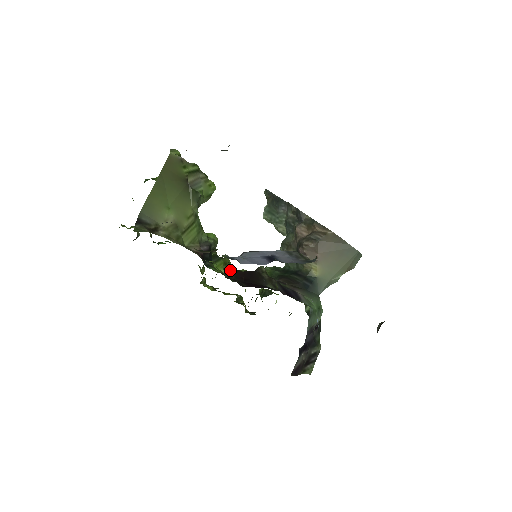
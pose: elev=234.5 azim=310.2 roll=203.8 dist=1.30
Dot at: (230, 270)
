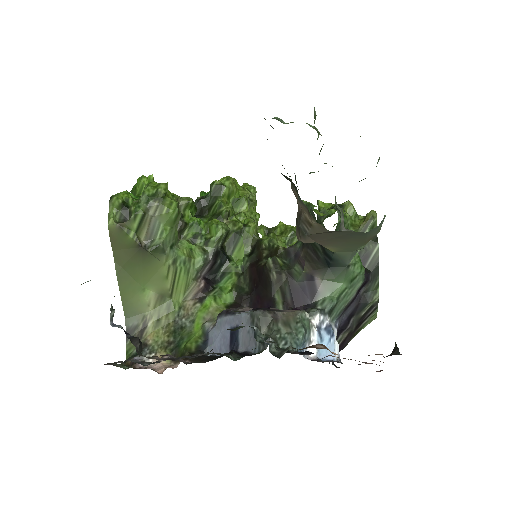
Dot at: (253, 248)
